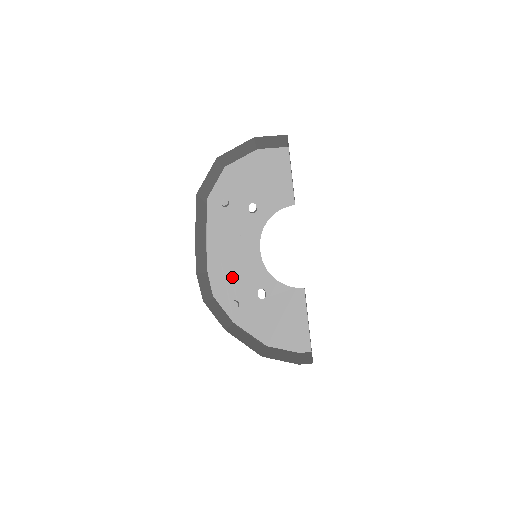
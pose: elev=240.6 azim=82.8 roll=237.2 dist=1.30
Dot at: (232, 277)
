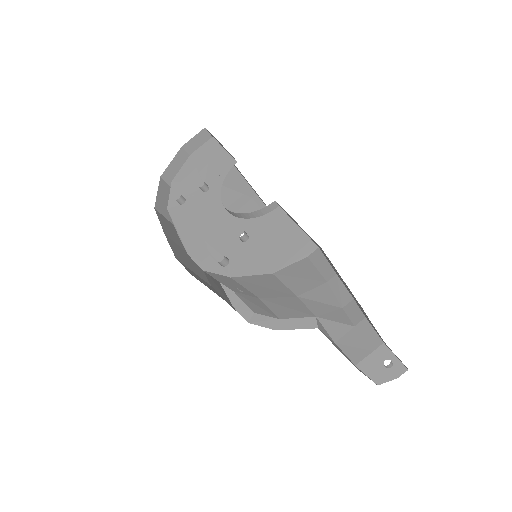
Dot at: (212, 244)
